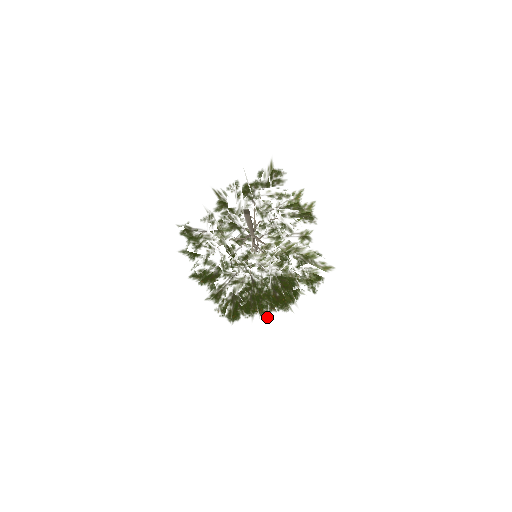
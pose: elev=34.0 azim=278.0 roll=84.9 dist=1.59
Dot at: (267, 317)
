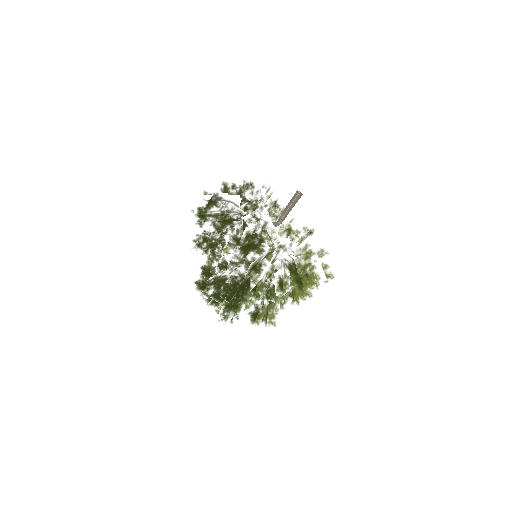
Dot at: (283, 309)
